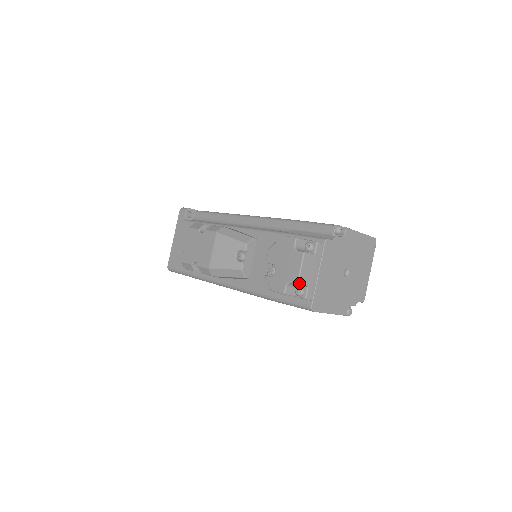
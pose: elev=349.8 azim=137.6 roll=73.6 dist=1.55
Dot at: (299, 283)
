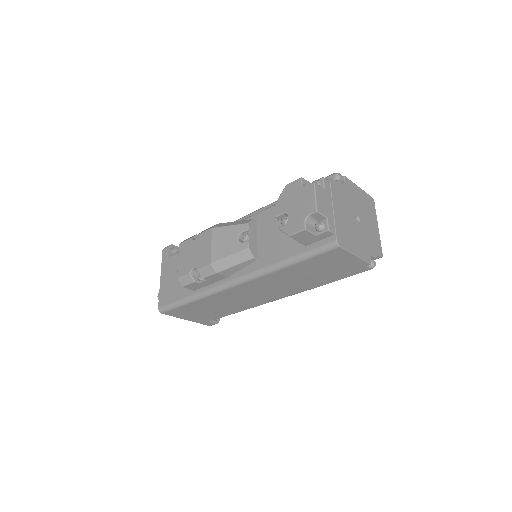
Dot at: (318, 211)
